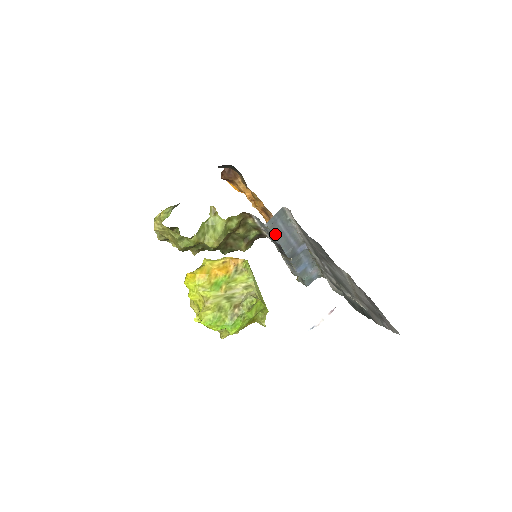
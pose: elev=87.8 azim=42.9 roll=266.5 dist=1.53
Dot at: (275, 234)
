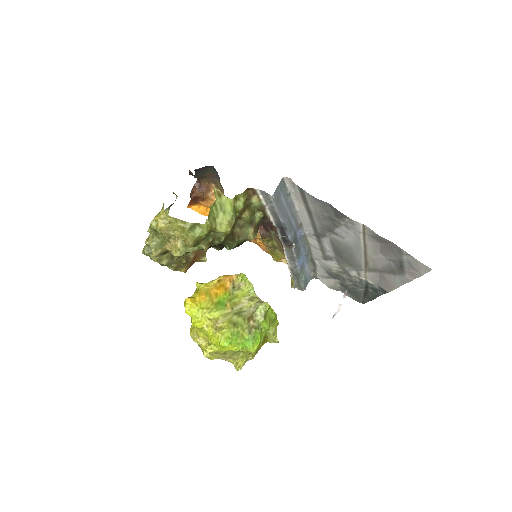
Dot at: (280, 211)
